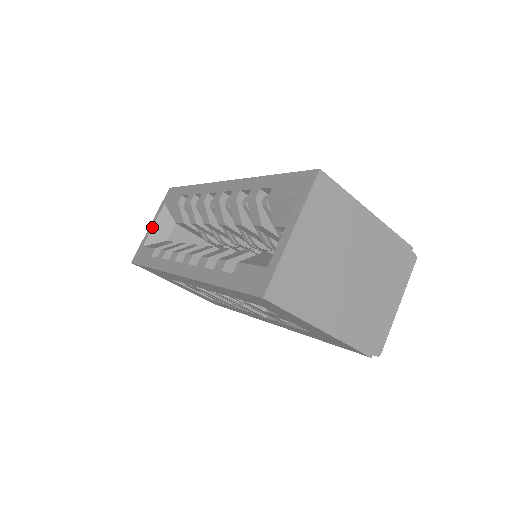
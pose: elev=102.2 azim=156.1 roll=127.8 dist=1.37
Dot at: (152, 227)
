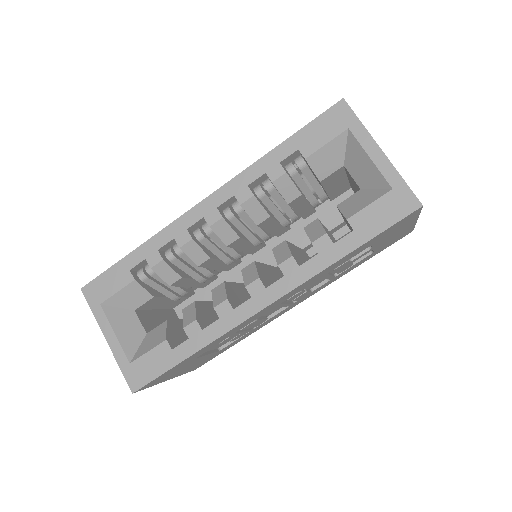
Dot at: (116, 337)
